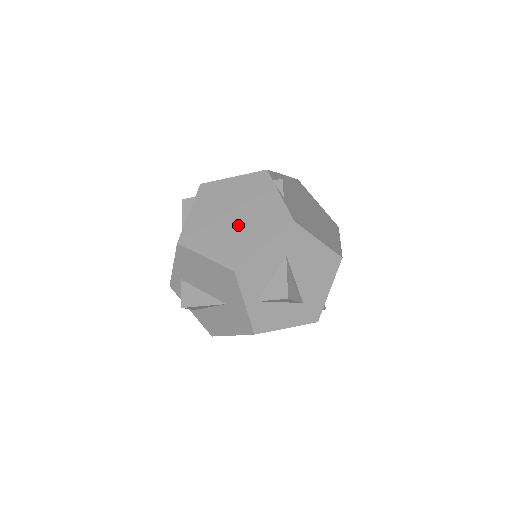
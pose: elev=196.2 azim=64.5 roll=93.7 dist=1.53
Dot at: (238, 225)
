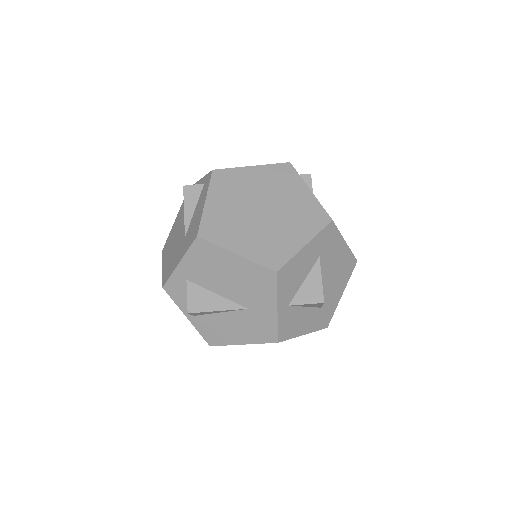
Dot at: (270, 220)
